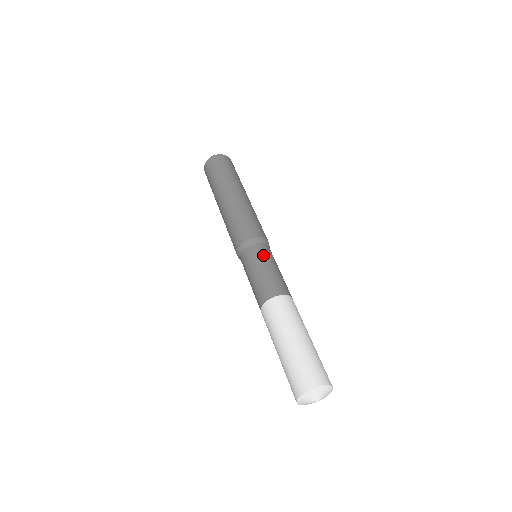
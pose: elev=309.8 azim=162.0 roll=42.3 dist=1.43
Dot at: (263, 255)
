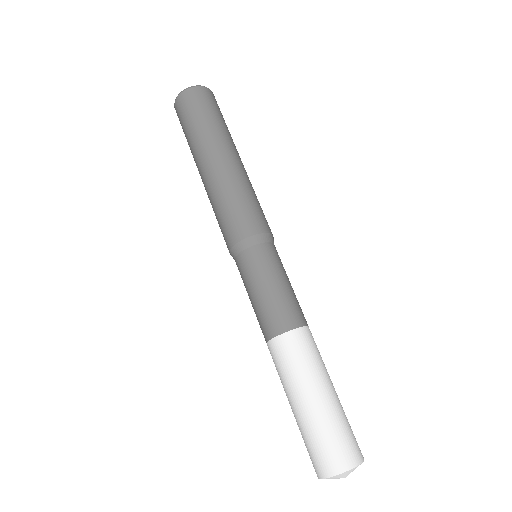
Dot at: (259, 267)
